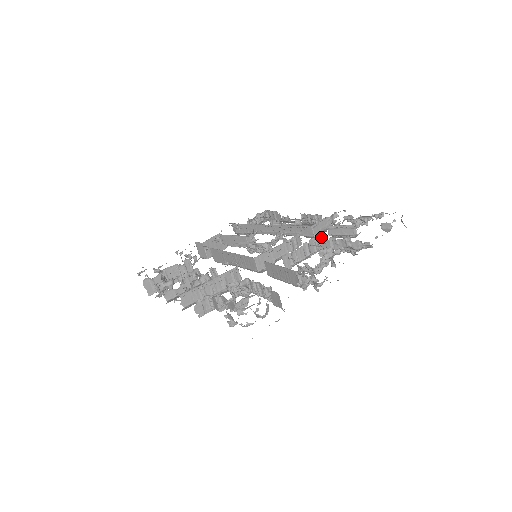
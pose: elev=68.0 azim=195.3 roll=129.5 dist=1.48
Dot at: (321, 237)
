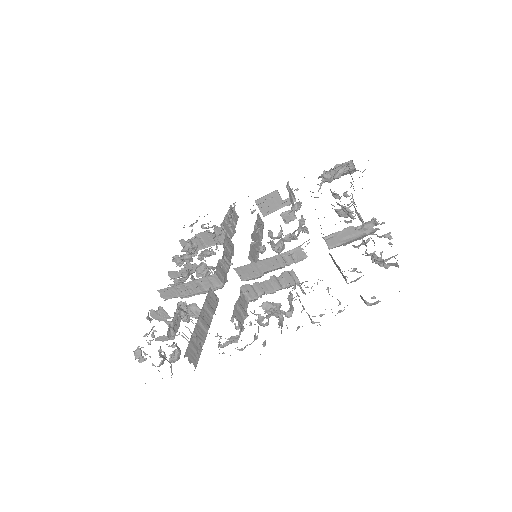
Dot at: occluded
